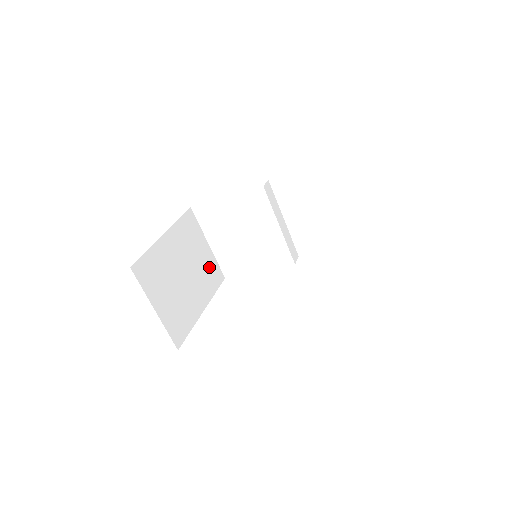
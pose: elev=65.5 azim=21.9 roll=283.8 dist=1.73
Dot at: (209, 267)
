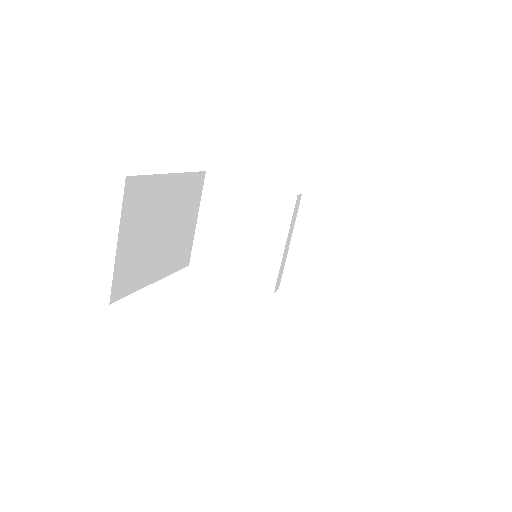
Dot at: (184, 242)
